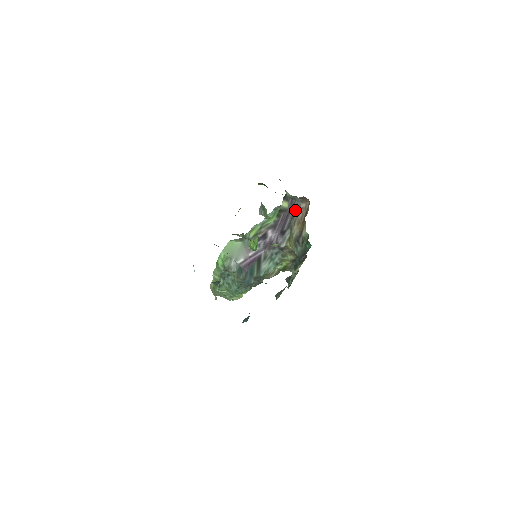
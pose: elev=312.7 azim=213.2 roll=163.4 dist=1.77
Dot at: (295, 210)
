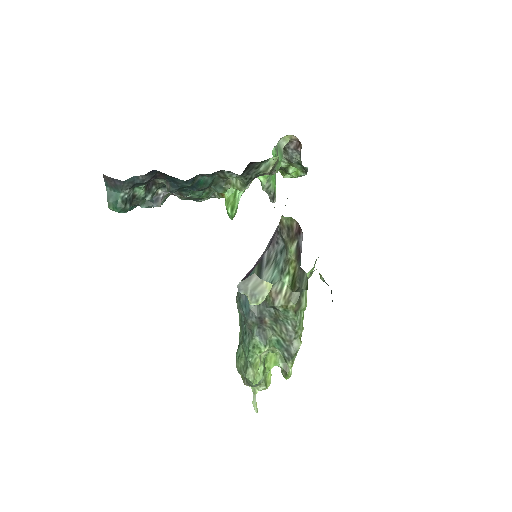
Dot at: occluded
